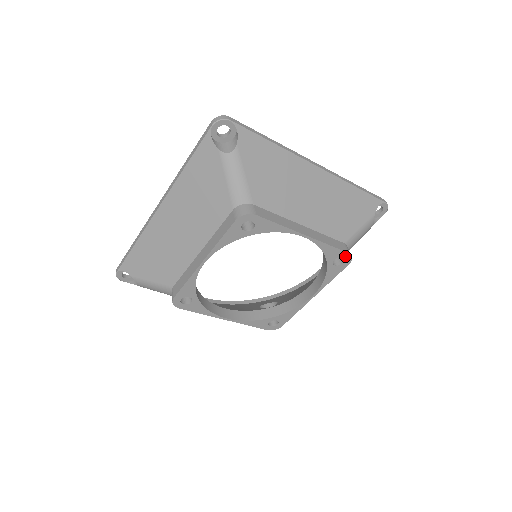
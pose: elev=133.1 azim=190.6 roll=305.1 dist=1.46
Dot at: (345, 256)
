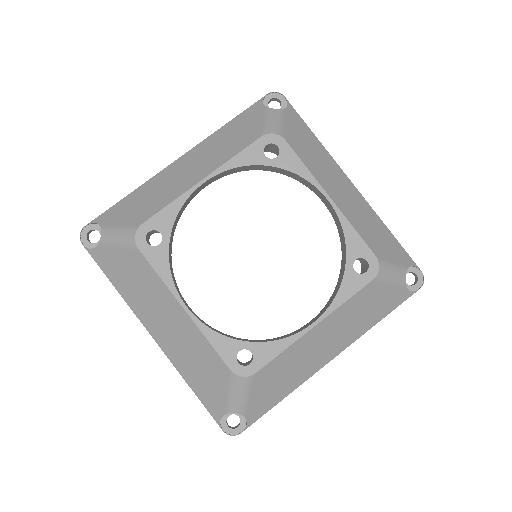
Dot at: (371, 260)
